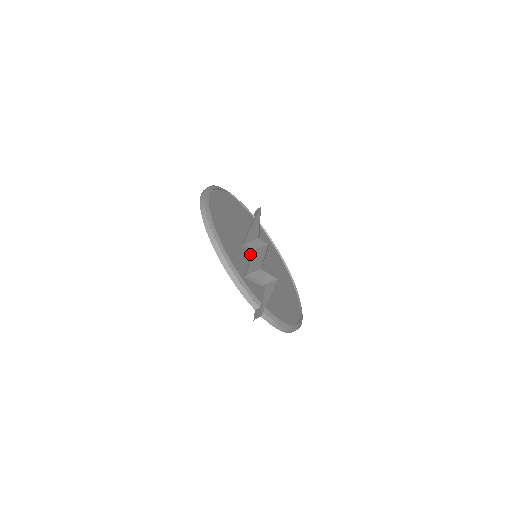
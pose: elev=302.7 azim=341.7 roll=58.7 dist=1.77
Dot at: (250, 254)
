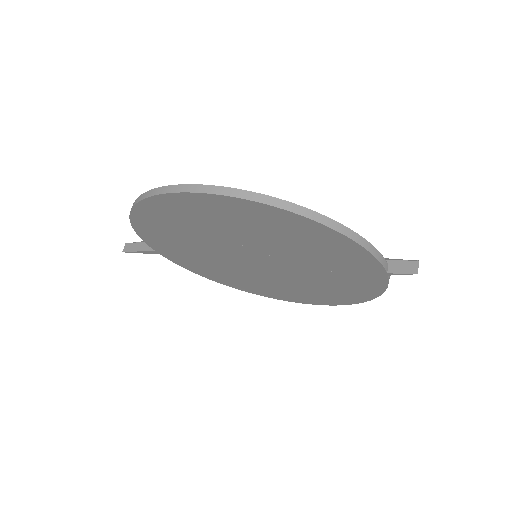
Dot at: occluded
